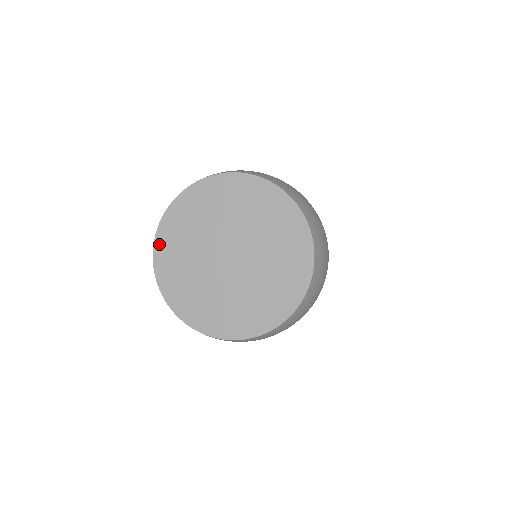
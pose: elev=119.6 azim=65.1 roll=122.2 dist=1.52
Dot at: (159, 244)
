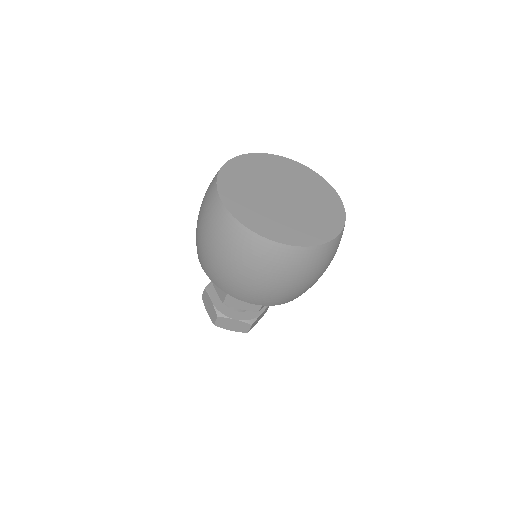
Dot at: (233, 210)
